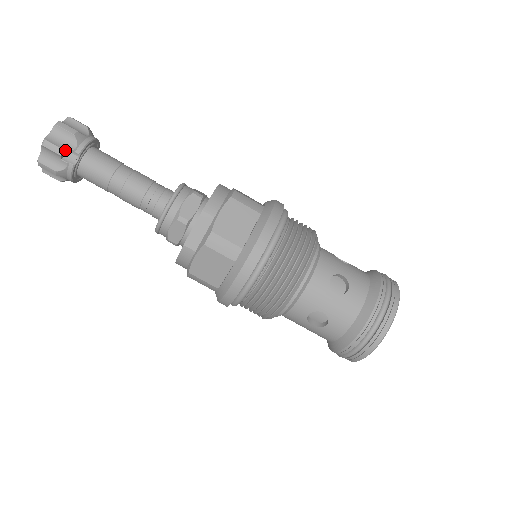
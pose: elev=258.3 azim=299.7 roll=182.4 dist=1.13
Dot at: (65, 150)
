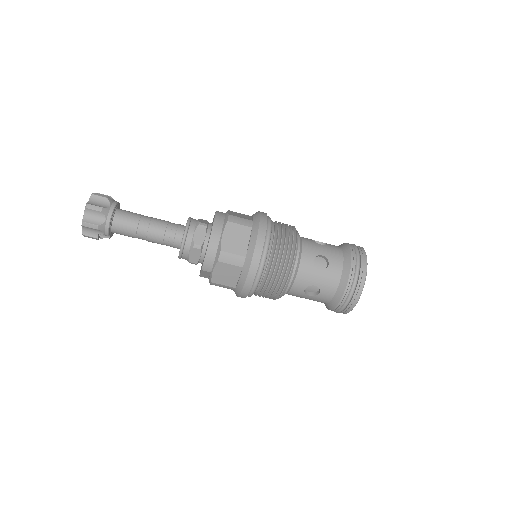
Dot at: (98, 235)
